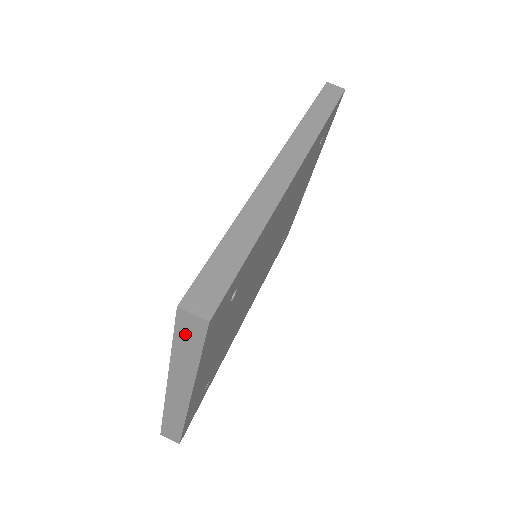
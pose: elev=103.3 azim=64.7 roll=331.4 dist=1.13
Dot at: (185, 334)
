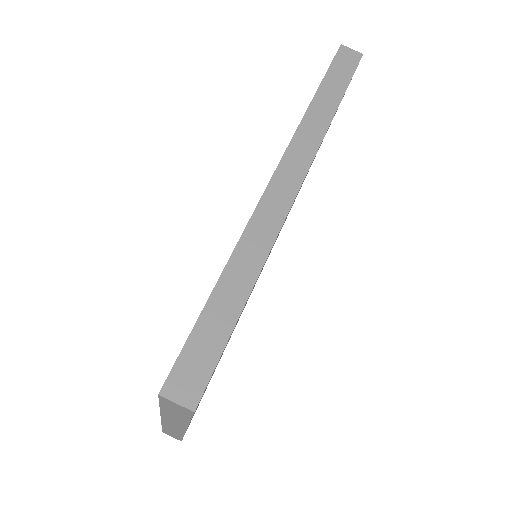
Dot at: (171, 408)
